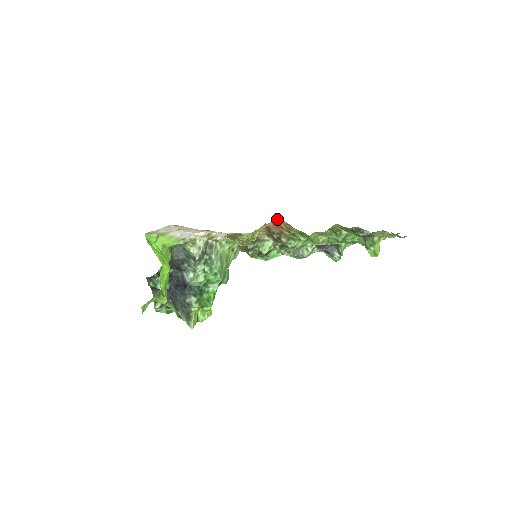
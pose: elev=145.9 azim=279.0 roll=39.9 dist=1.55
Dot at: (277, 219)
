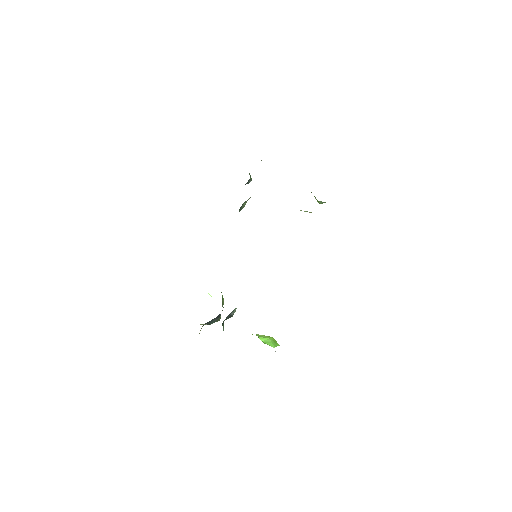
Dot at: occluded
